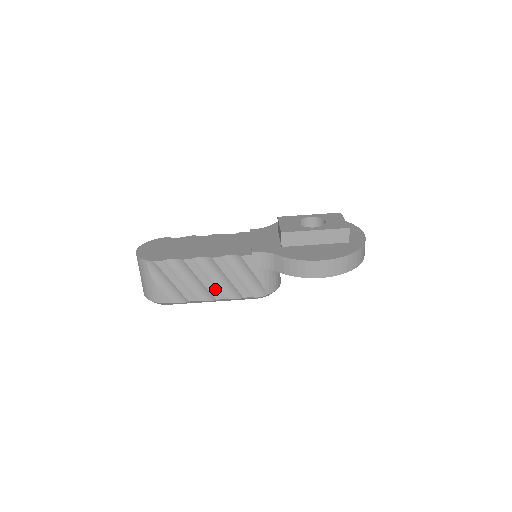
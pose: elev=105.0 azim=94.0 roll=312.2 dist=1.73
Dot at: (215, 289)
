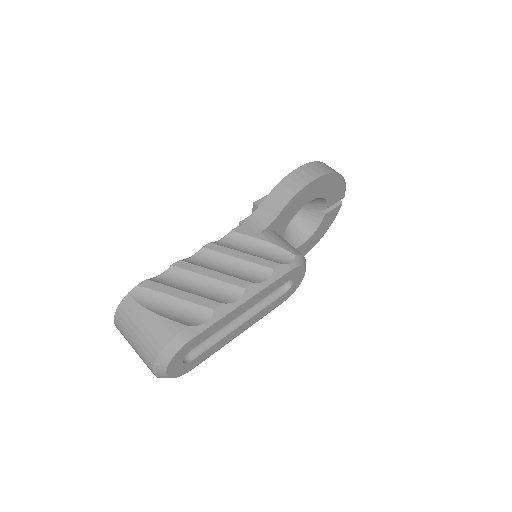
Dot at: (233, 277)
